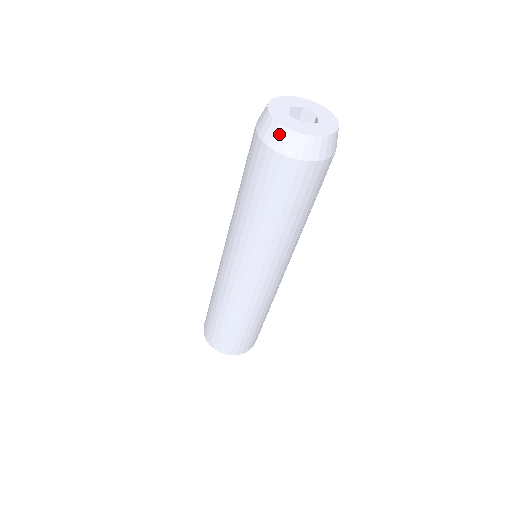
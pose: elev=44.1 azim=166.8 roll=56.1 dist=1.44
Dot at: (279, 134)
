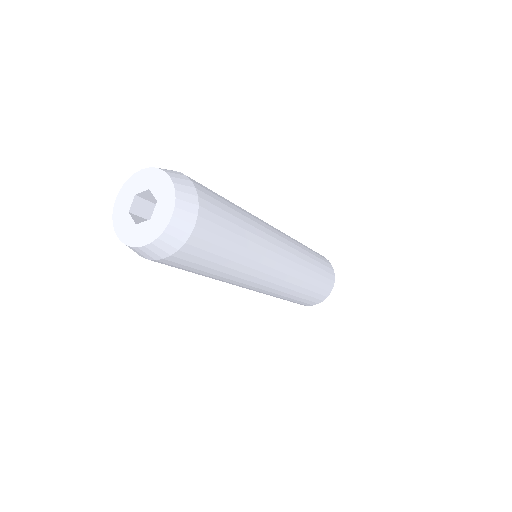
Dot at: occluded
